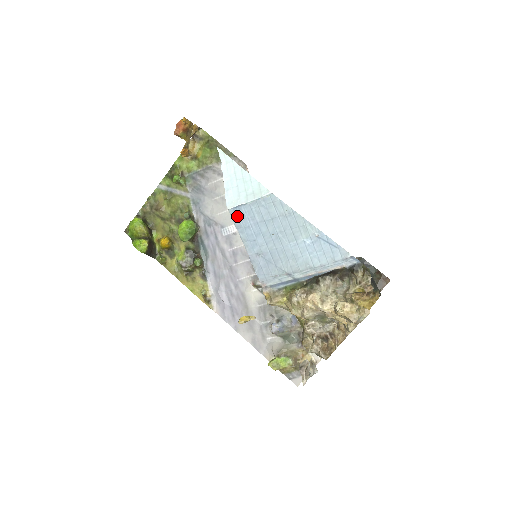
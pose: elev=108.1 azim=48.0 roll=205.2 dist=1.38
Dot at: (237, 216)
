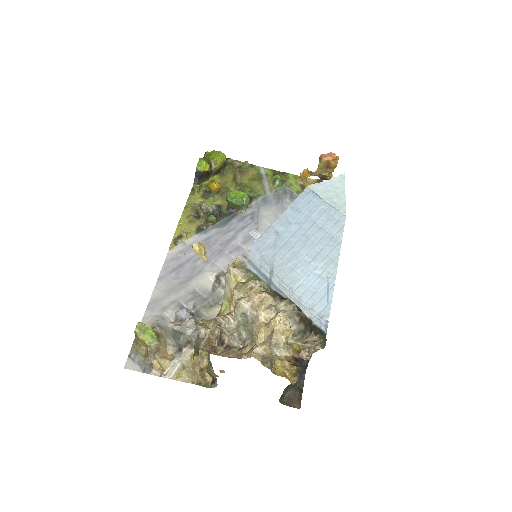
Dot at: (305, 197)
